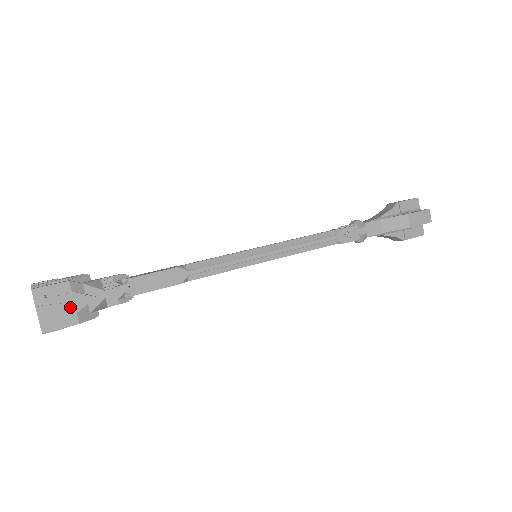
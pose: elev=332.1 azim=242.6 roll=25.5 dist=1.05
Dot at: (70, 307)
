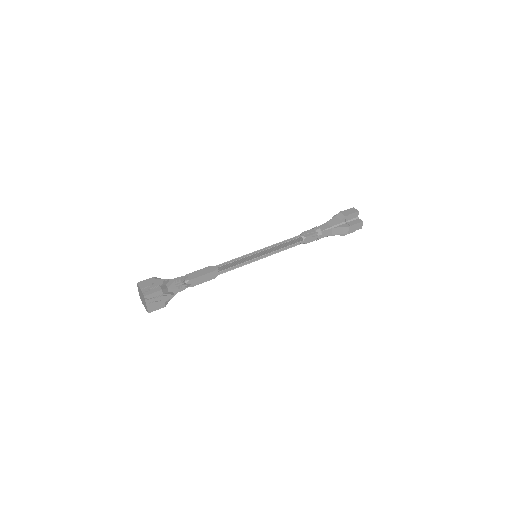
Dot at: (162, 301)
